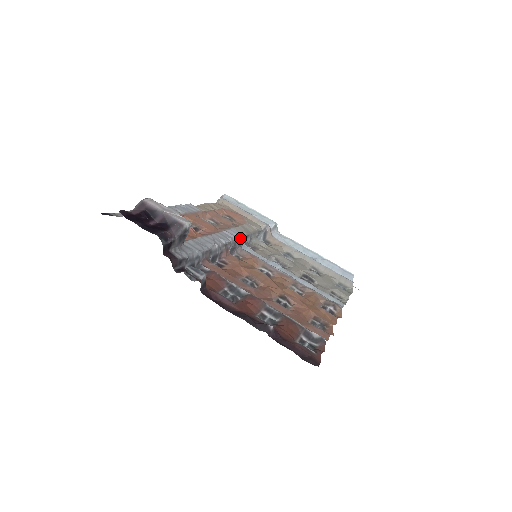
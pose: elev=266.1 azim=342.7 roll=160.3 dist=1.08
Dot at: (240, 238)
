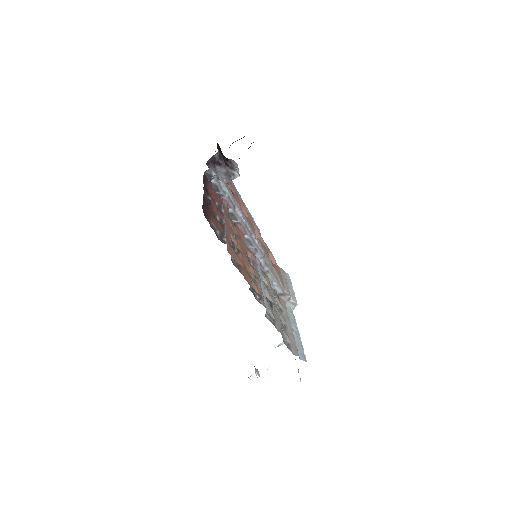
Dot at: (260, 249)
